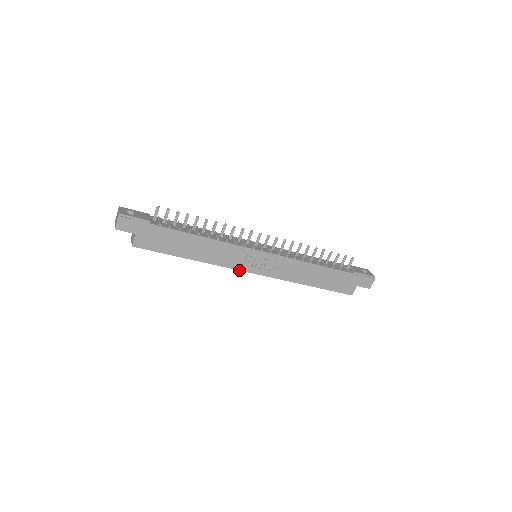
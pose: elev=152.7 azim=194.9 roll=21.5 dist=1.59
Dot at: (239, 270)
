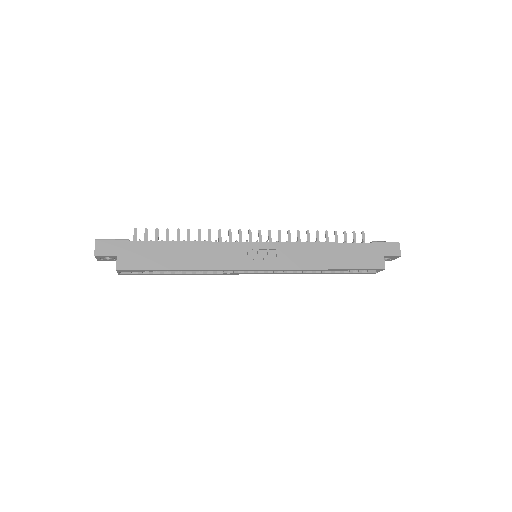
Dot at: (241, 270)
